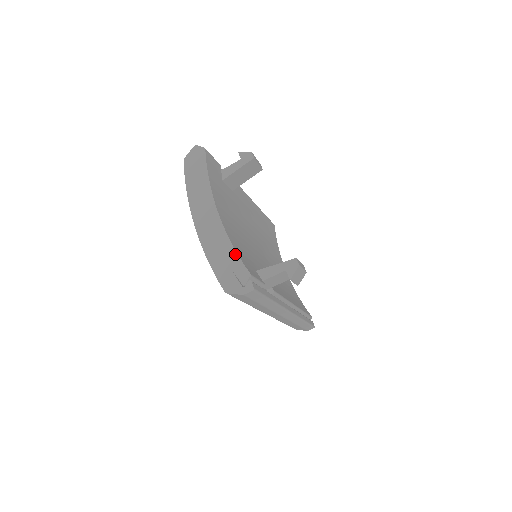
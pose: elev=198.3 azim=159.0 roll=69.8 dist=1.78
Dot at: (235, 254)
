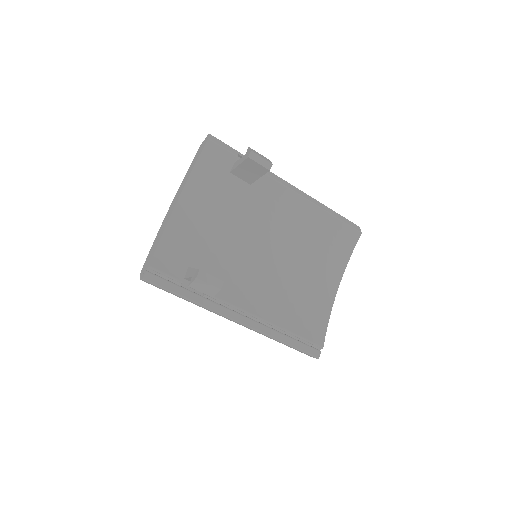
Dot at: (158, 244)
